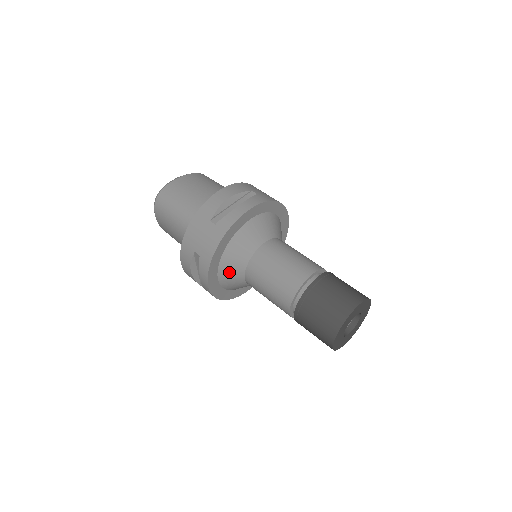
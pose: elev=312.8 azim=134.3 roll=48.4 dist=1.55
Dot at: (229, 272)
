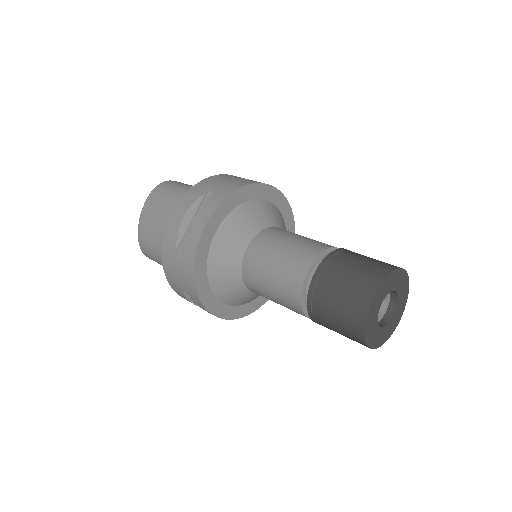
Dot at: (235, 229)
